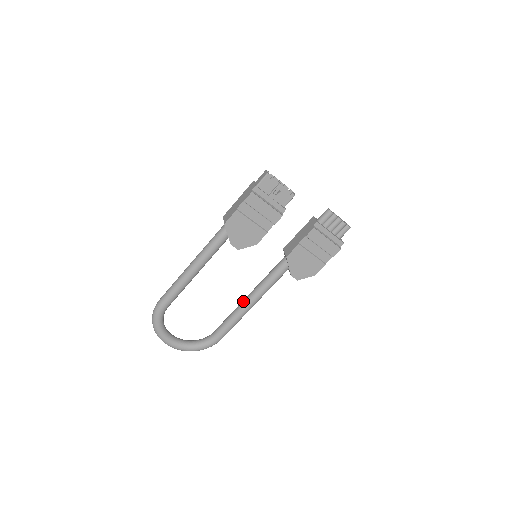
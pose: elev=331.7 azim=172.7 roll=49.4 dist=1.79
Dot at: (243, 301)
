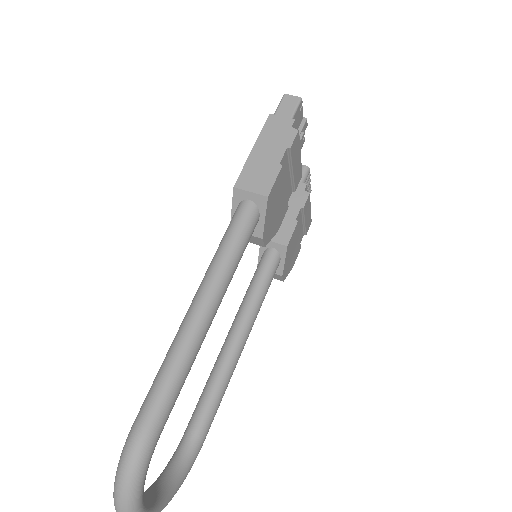
Dot at: (230, 347)
